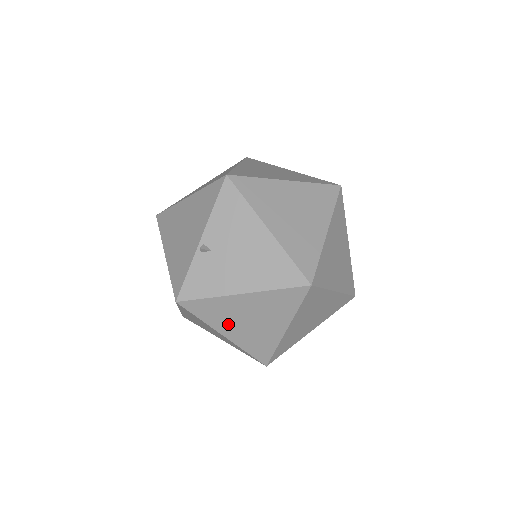
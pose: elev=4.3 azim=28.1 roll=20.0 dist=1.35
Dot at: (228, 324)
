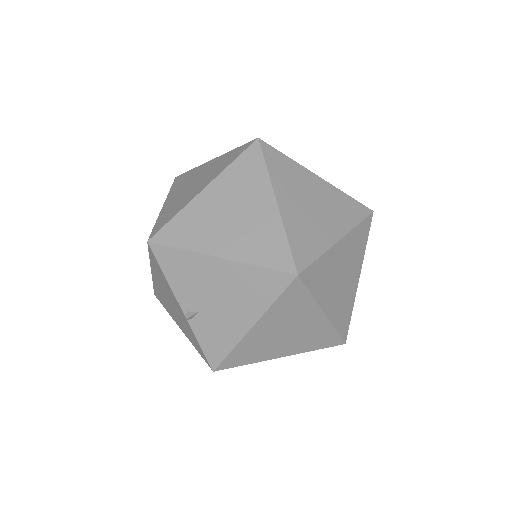
Dot at: (273, 349)
